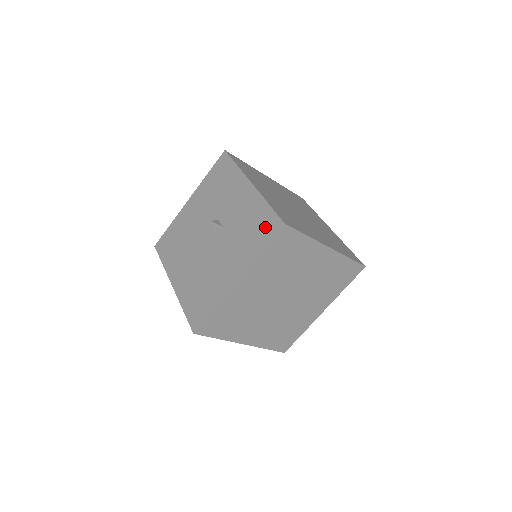
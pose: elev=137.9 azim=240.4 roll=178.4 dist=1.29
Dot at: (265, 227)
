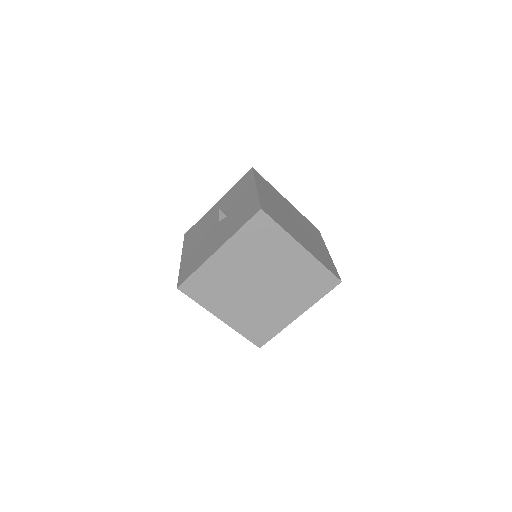
Dot at: (249, 212)
